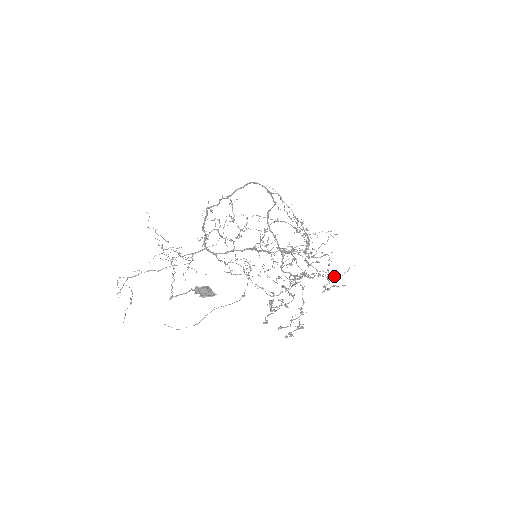
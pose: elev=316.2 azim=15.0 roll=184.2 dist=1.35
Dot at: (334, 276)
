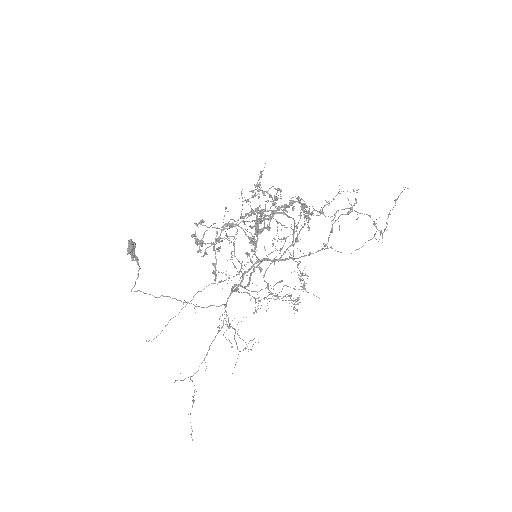
Dot at: (385, 229)
